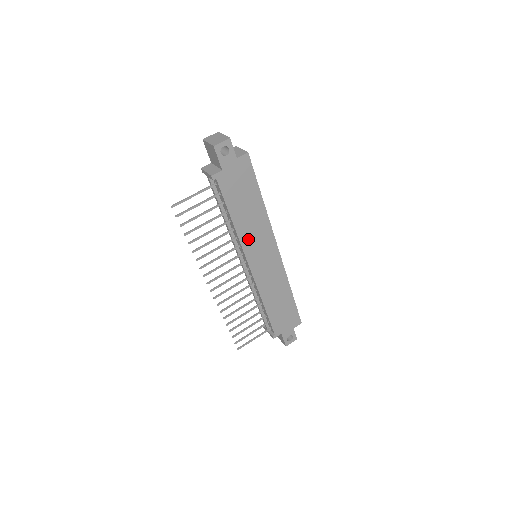
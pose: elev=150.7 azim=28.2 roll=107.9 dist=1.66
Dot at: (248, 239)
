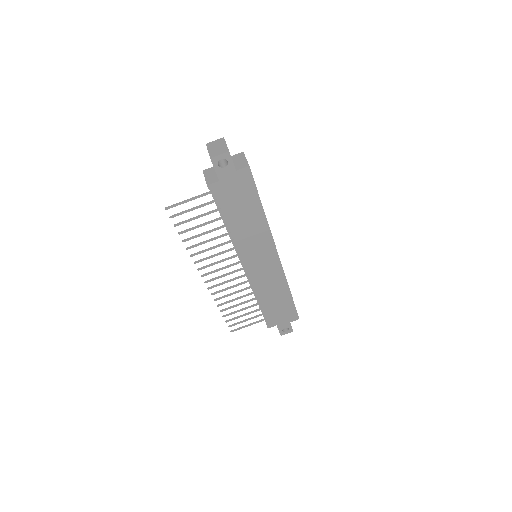
Dot at: (245, 243)
